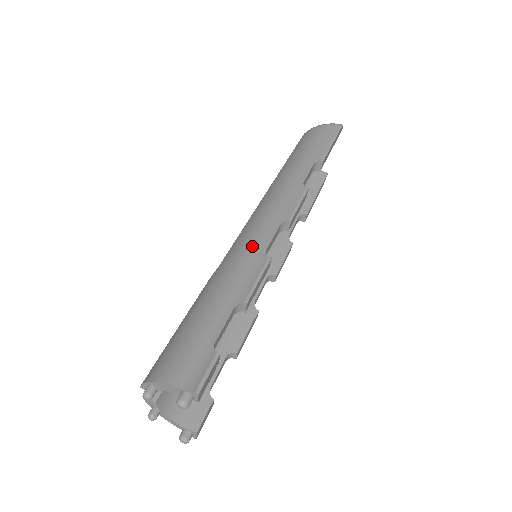
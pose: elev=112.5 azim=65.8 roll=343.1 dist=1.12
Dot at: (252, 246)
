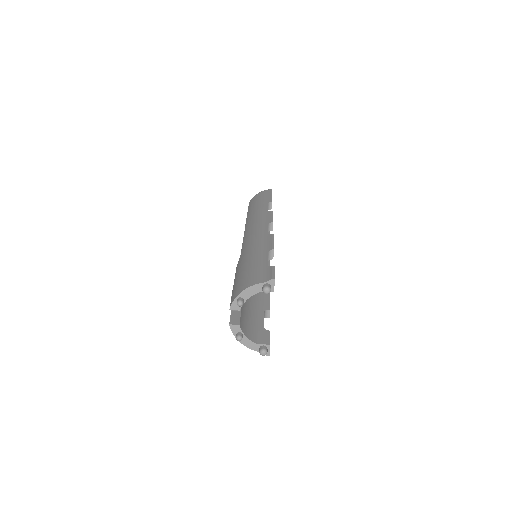
Dot at: (258, 236)
